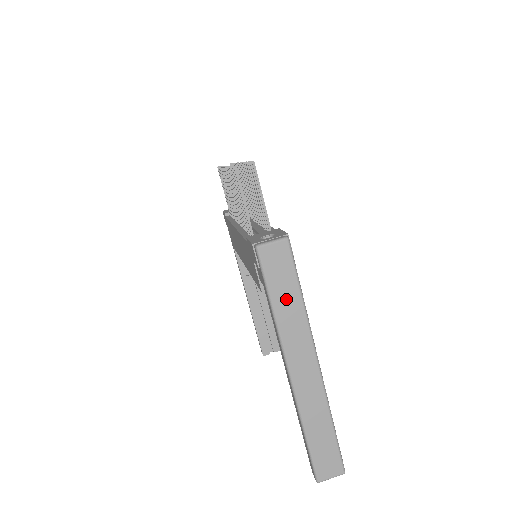
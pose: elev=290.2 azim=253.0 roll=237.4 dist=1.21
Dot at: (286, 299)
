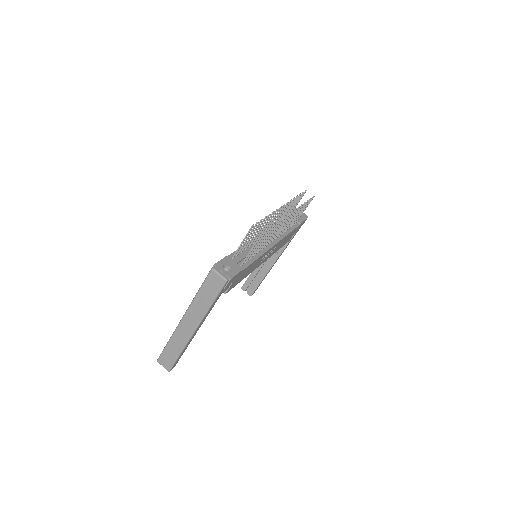
Dot at: (205, 297)
